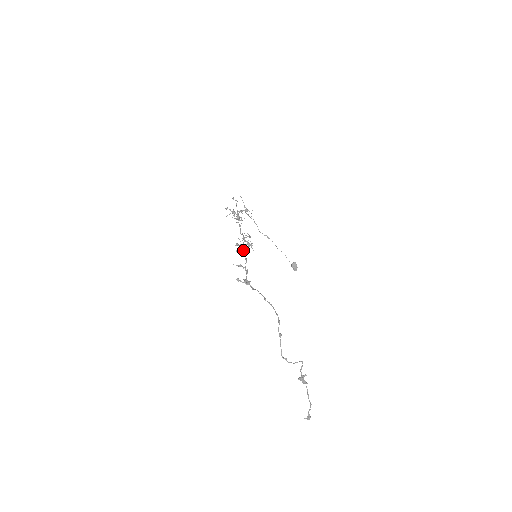
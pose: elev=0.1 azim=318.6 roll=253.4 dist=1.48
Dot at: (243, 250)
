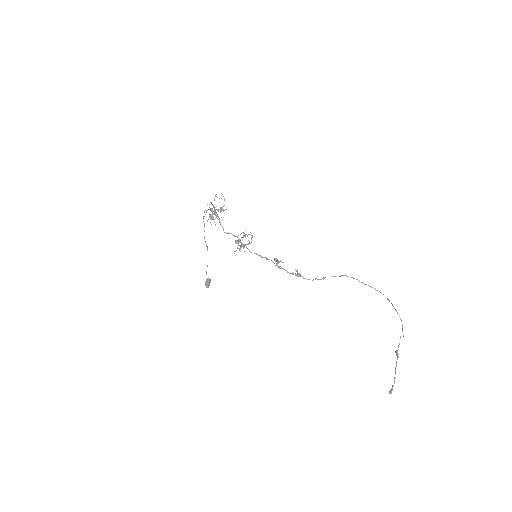
Dot at: (239, 249)
